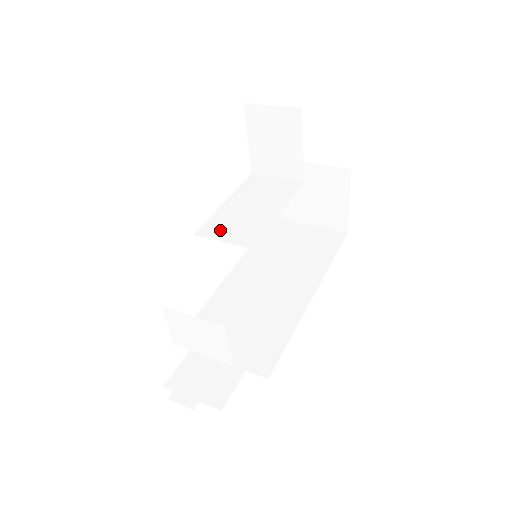
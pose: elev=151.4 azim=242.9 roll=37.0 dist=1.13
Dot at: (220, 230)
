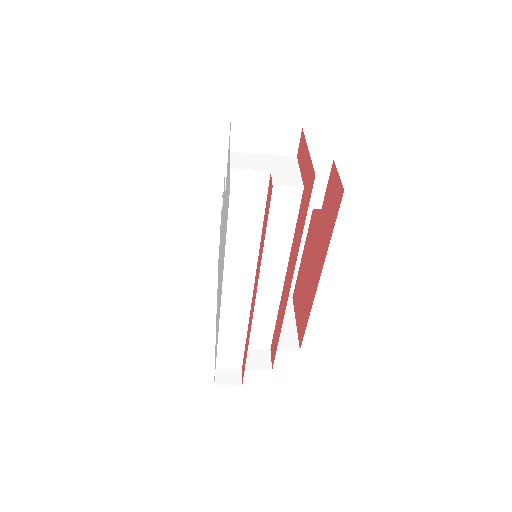
Dot at: occluded
